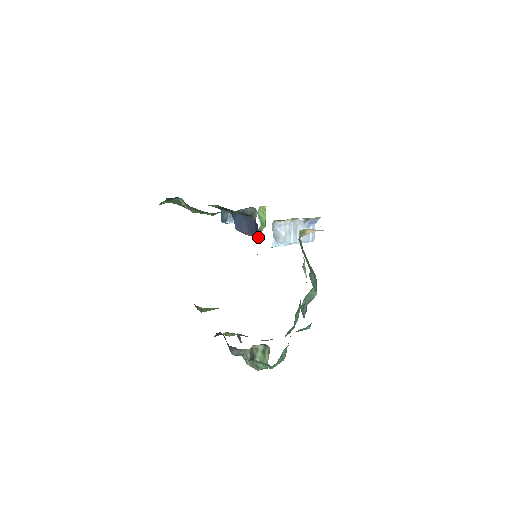
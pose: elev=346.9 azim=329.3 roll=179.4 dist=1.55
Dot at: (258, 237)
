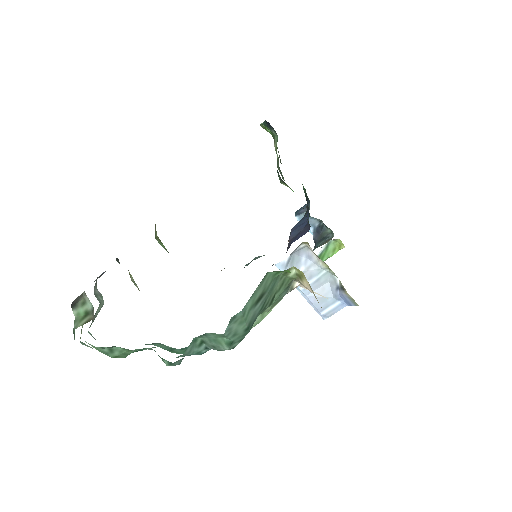
Dot at: occluded
